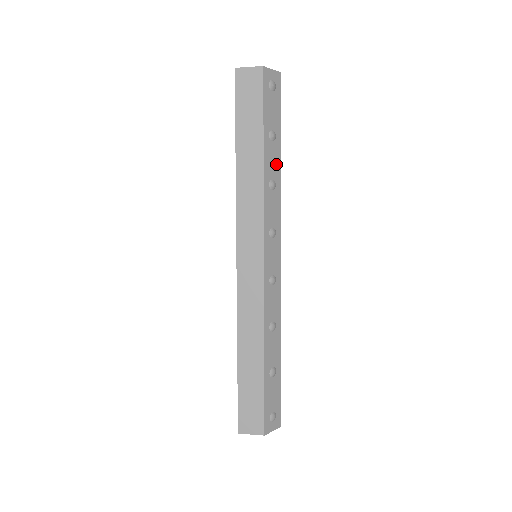
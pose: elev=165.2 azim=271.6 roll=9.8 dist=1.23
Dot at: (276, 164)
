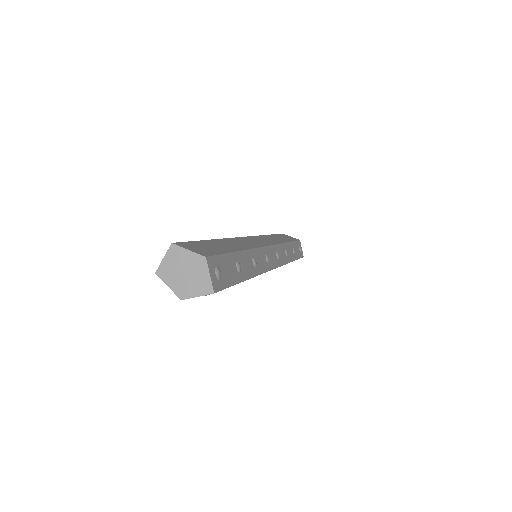
Dot at: occluded
